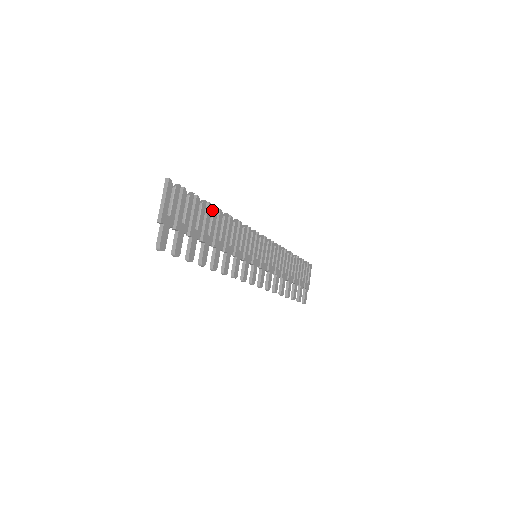
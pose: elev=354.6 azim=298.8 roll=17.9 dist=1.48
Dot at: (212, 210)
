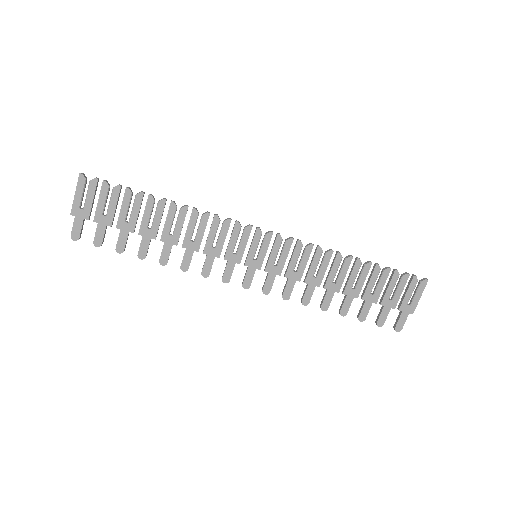
Dot at: (158, 202)
